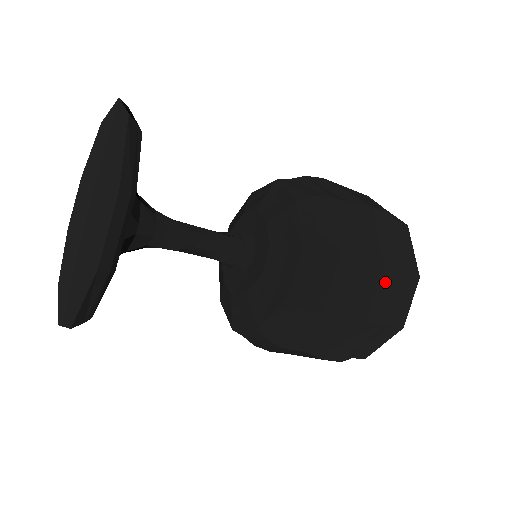
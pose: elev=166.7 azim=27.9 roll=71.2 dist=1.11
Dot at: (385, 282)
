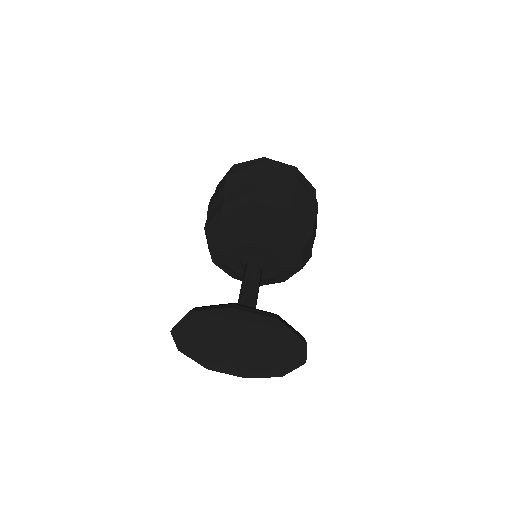
Dot at: occluded
